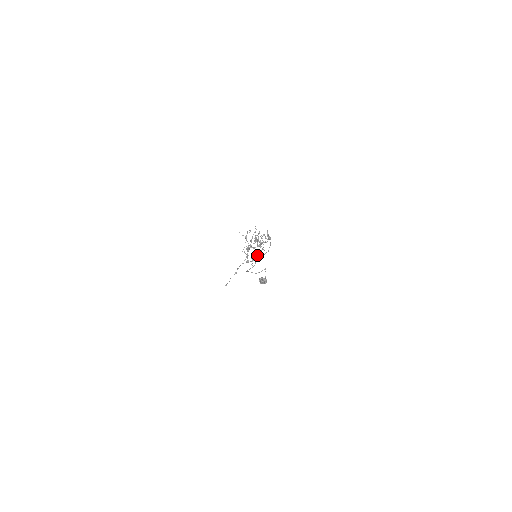
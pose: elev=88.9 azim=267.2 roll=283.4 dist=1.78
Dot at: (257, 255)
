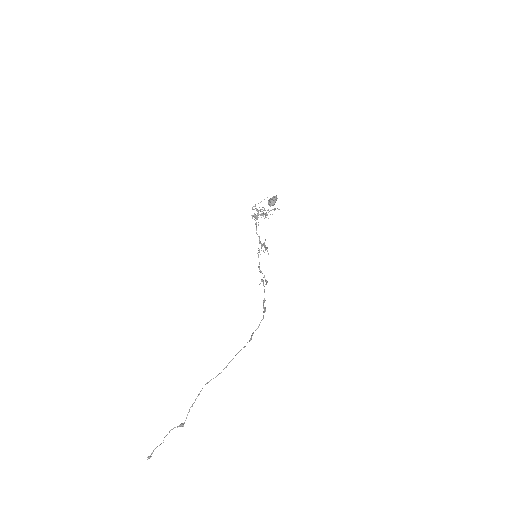
Dot at: (266, 213)
